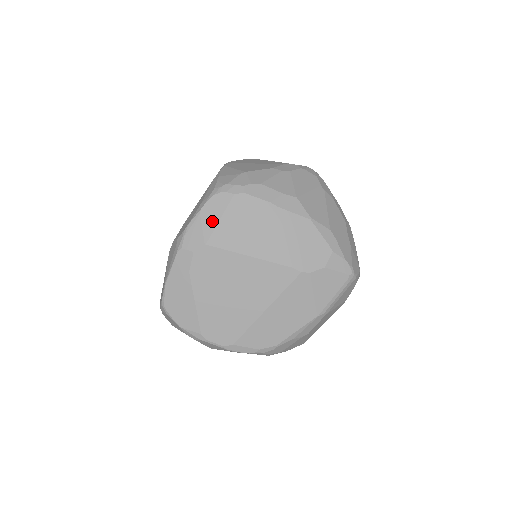
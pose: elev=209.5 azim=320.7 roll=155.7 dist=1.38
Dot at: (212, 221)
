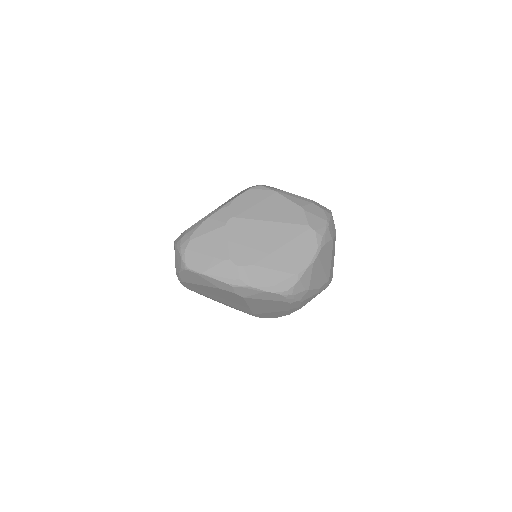
Dot at: (262, 297)
